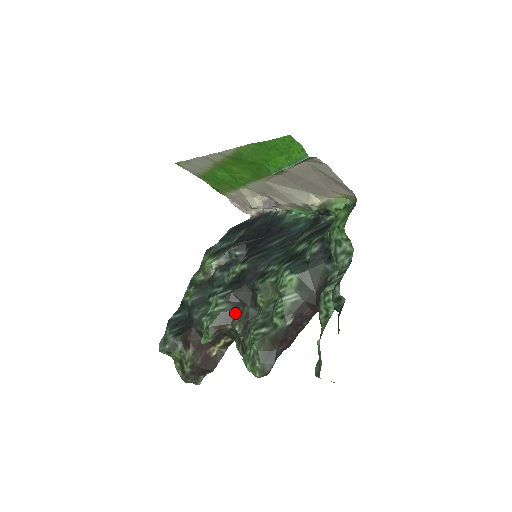
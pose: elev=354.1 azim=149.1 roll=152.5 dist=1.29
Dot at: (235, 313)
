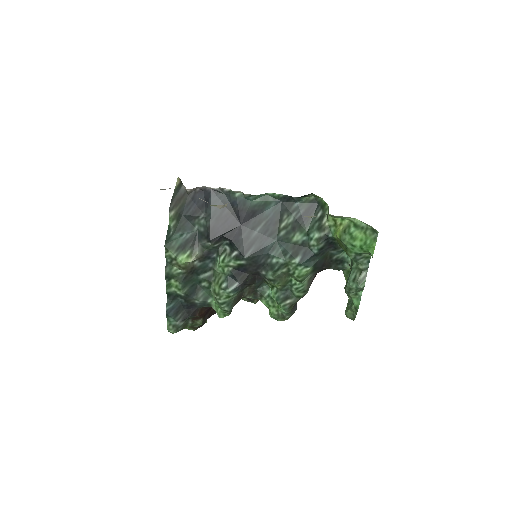
Dot at: (243, 291)
